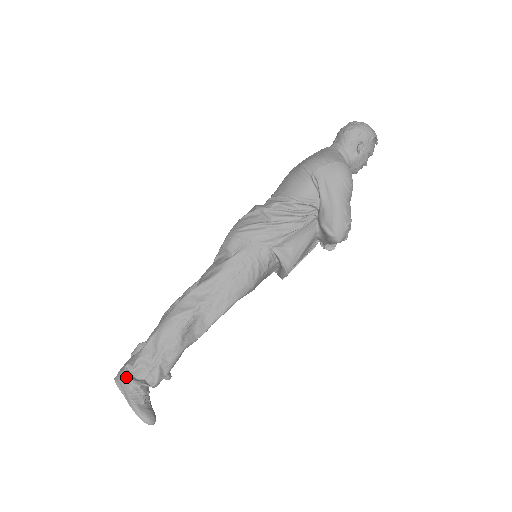
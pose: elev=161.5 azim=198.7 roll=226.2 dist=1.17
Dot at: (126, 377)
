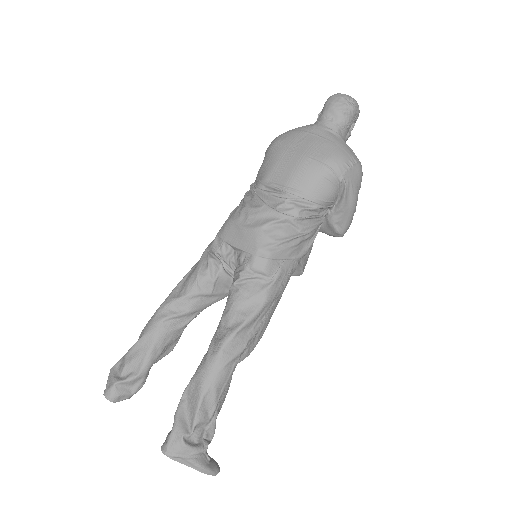
Dot at: (189, 449)
